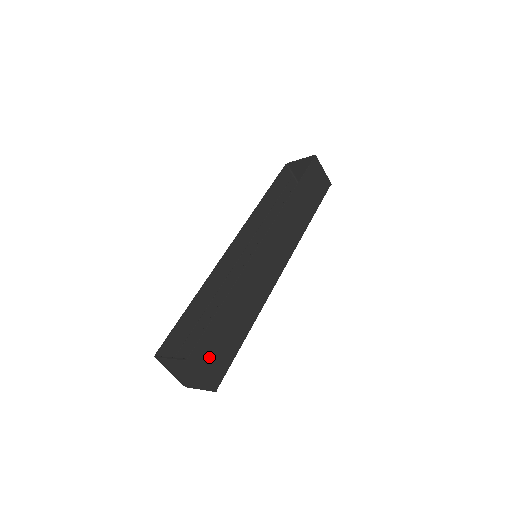
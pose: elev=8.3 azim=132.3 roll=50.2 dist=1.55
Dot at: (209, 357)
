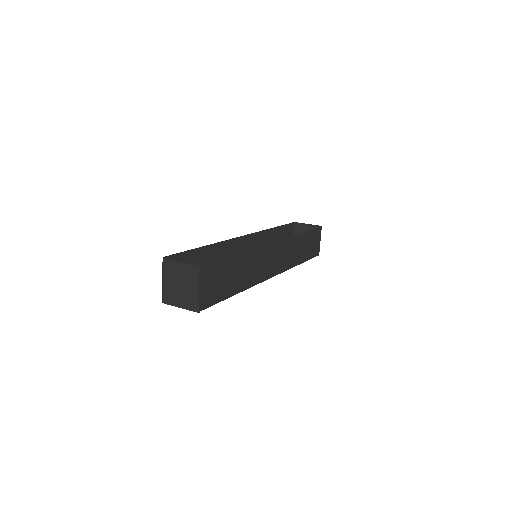
Dot at: (210, 282)
